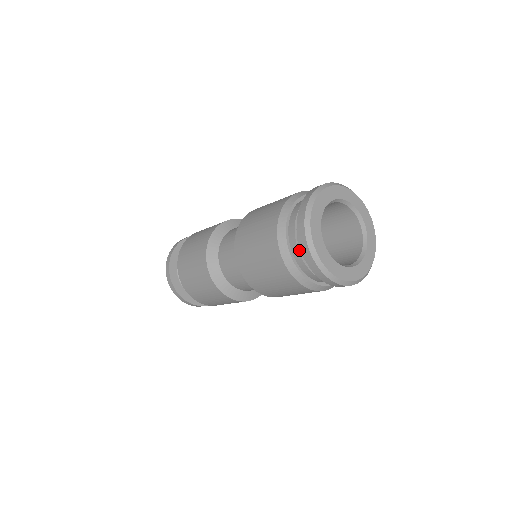
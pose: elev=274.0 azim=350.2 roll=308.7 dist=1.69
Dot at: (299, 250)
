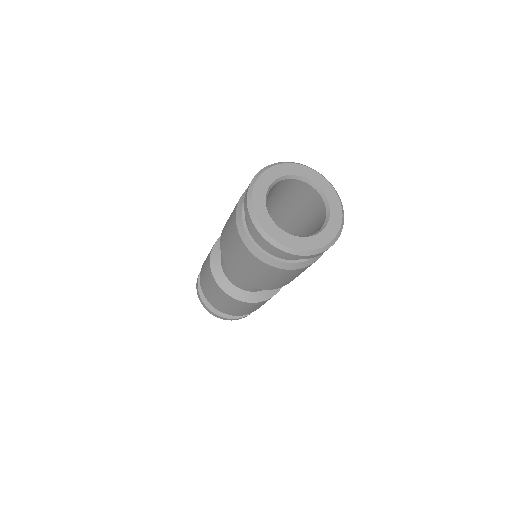
Dot at: occluded
